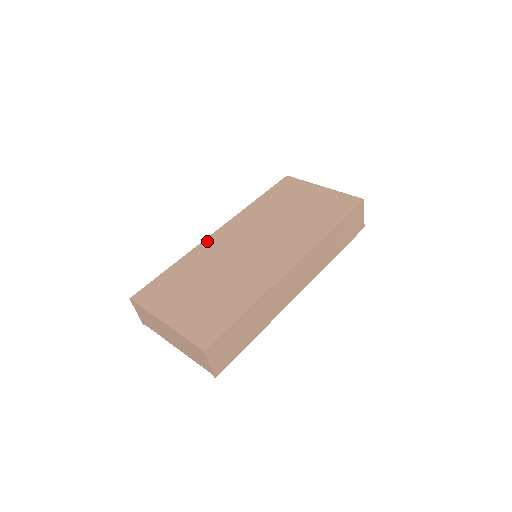
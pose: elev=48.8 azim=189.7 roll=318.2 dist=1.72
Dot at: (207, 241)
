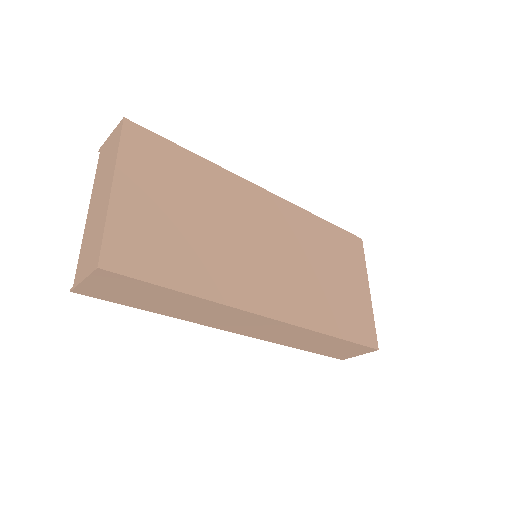
Dot at: (247, 184)
